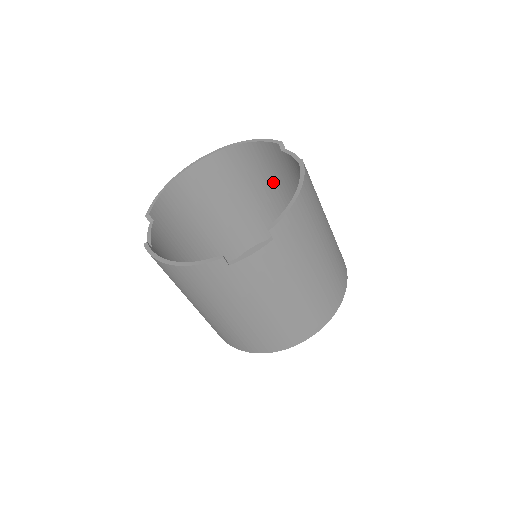
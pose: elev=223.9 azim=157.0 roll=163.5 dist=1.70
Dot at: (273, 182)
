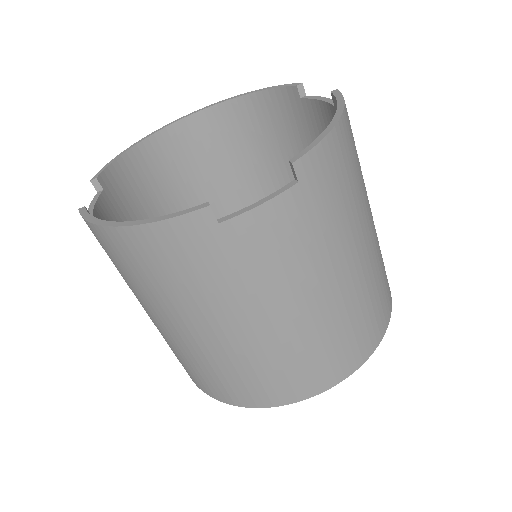
Dot at: (282, 159)
